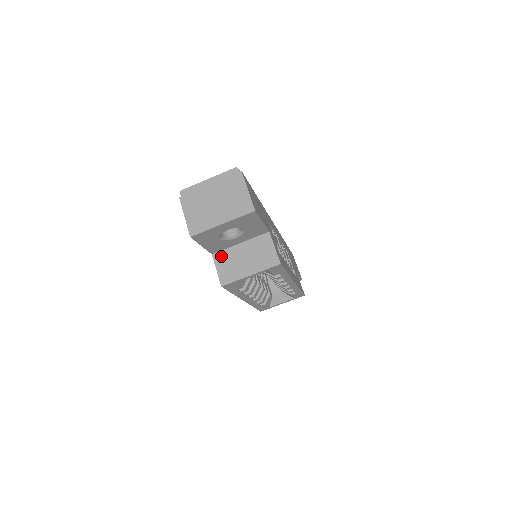
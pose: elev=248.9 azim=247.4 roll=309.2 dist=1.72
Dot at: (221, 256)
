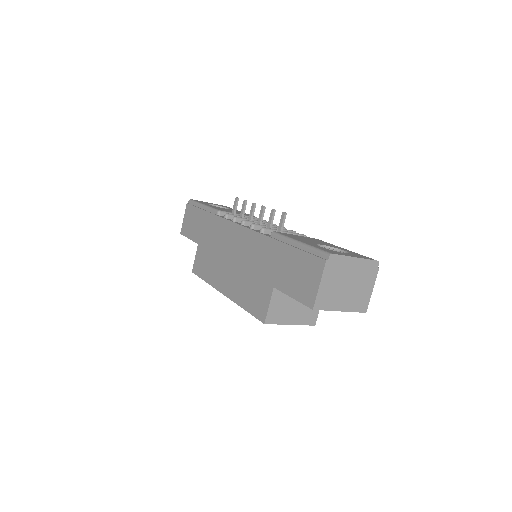
Dot at: (280, 294)
